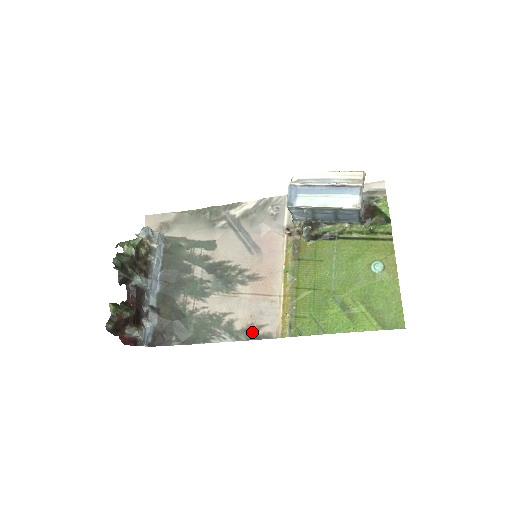
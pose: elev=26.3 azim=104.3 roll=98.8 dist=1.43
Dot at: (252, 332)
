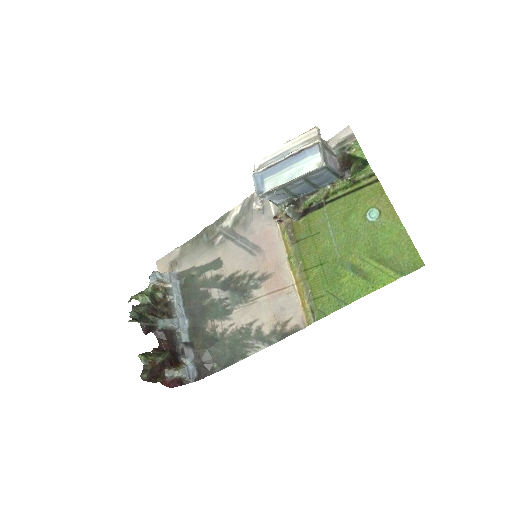
Dot at: (281, 331)
